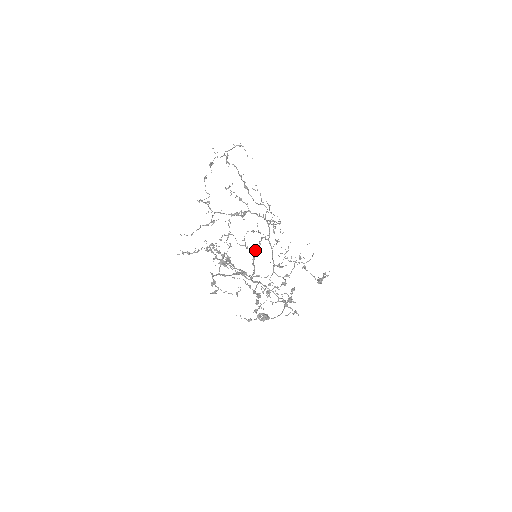
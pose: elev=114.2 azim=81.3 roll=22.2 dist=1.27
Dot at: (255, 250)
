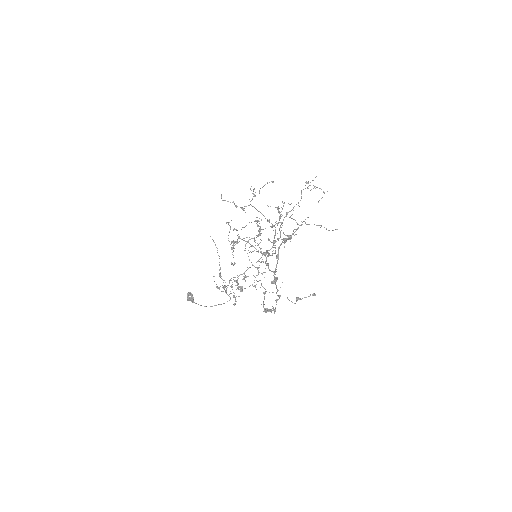
Dot at: (266, 252)
